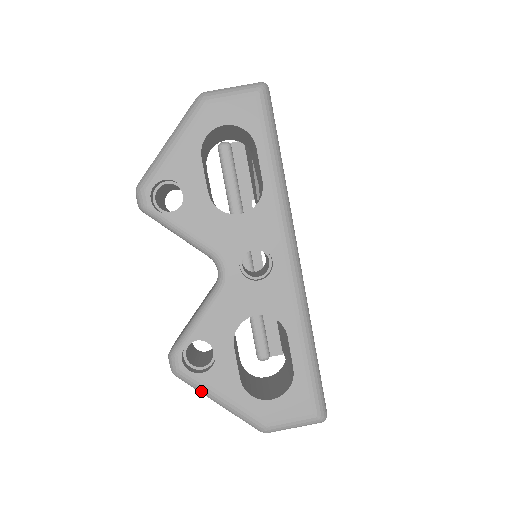
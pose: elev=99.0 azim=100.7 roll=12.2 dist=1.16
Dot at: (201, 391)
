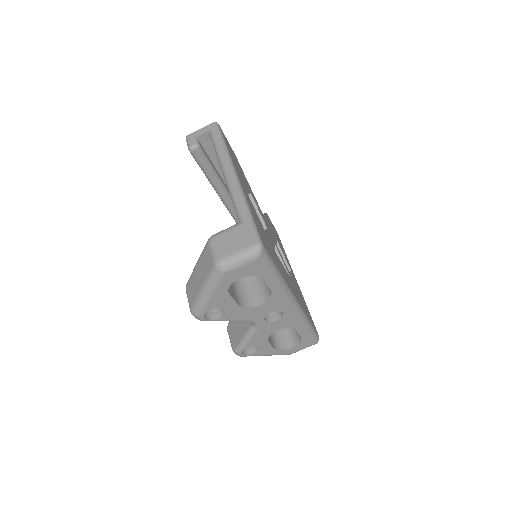
Dot at: occluded
